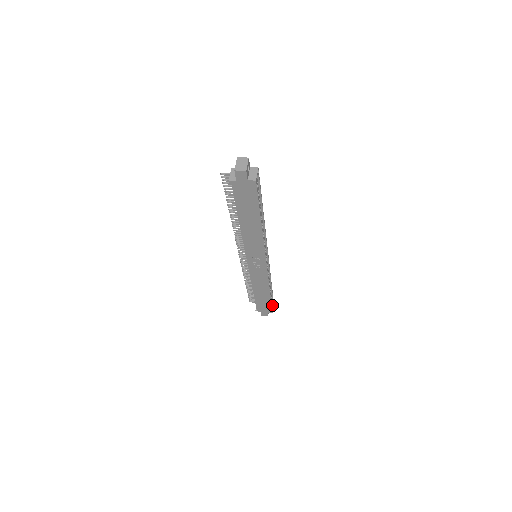
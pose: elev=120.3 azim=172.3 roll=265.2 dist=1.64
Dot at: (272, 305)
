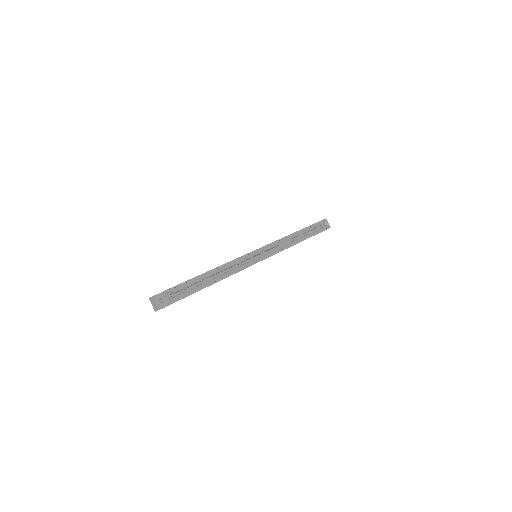
Dot at: (323, 223)
